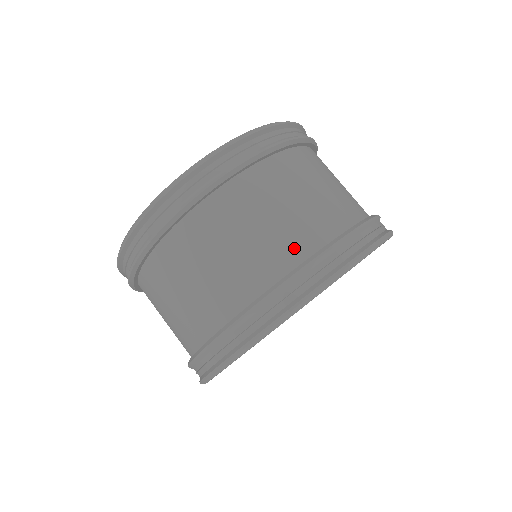
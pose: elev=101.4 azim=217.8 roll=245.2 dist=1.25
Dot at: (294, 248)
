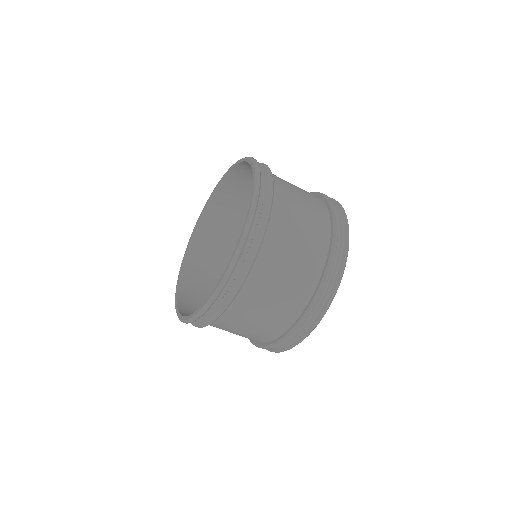
Dot at: (316, 261)
